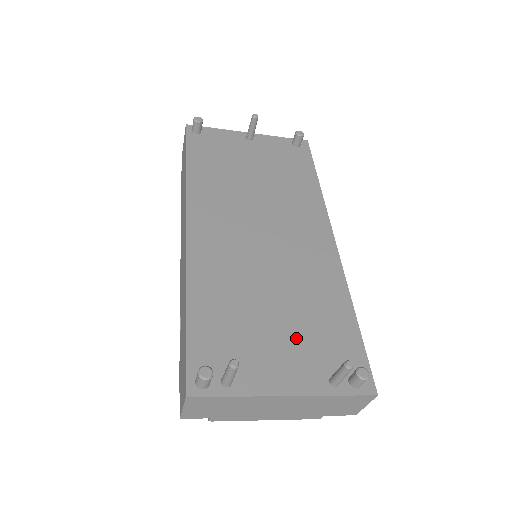
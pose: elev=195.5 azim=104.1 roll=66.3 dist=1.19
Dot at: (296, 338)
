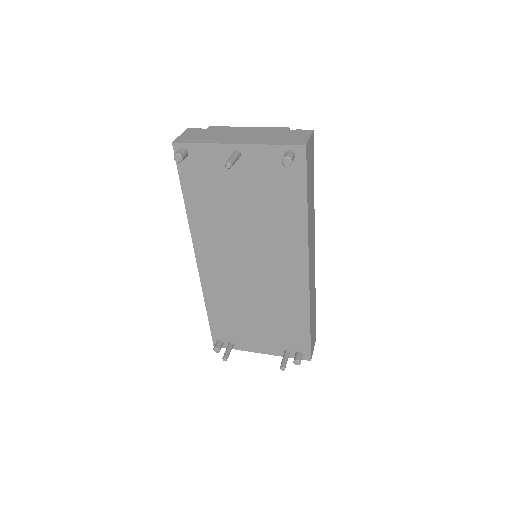
Dot at: (268, 331)
